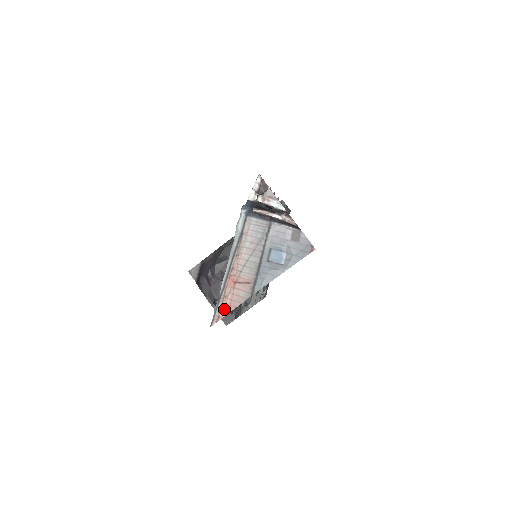
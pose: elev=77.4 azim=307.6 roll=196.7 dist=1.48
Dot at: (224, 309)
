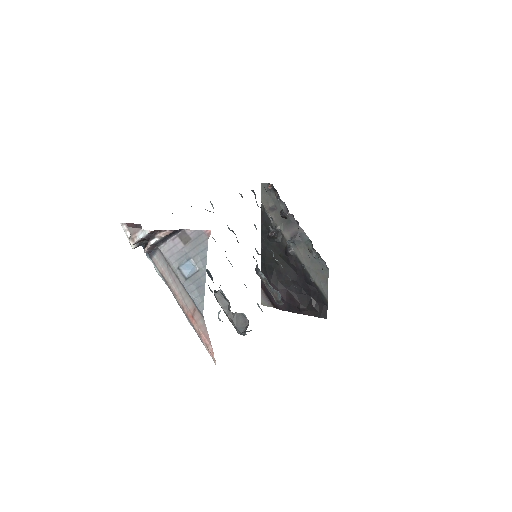
Dot at: (207, 345)
